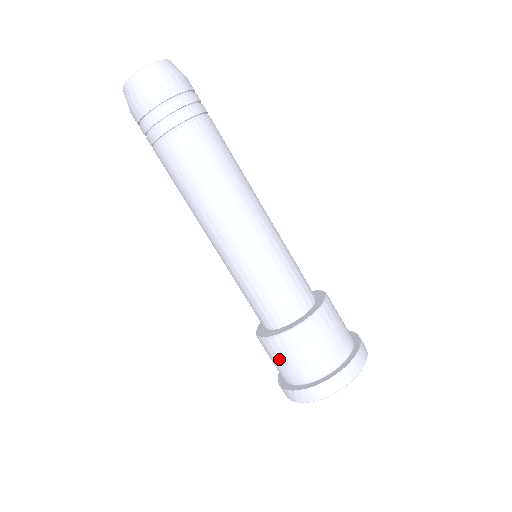
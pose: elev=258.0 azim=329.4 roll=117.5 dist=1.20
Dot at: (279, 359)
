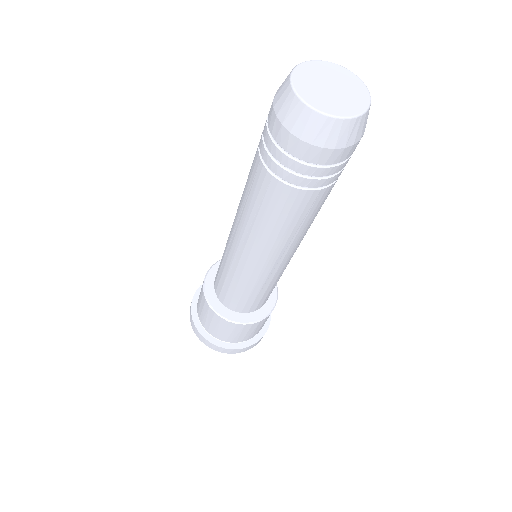
Dot at: (224, 330)
